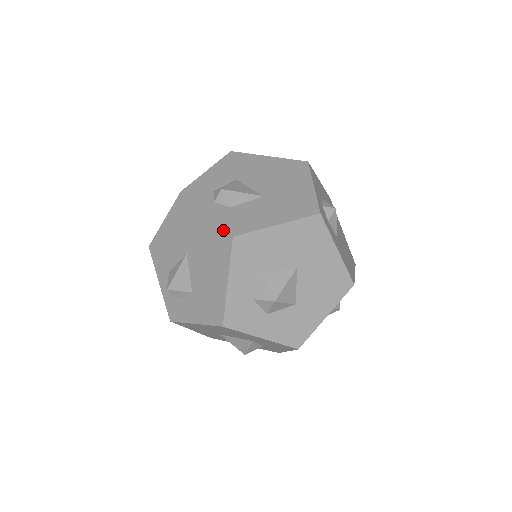
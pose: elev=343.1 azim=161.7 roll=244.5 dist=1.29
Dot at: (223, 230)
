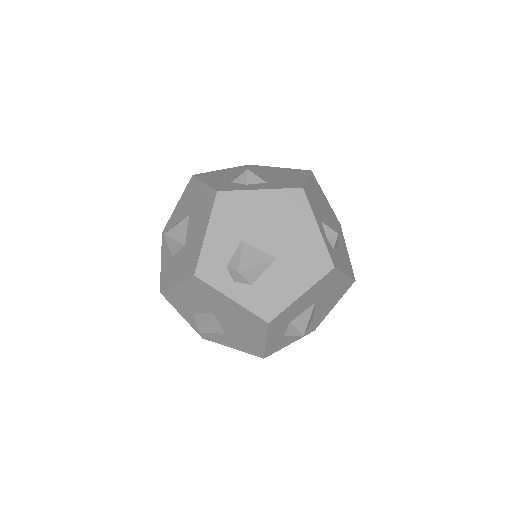
Dot at: (256, 316)
